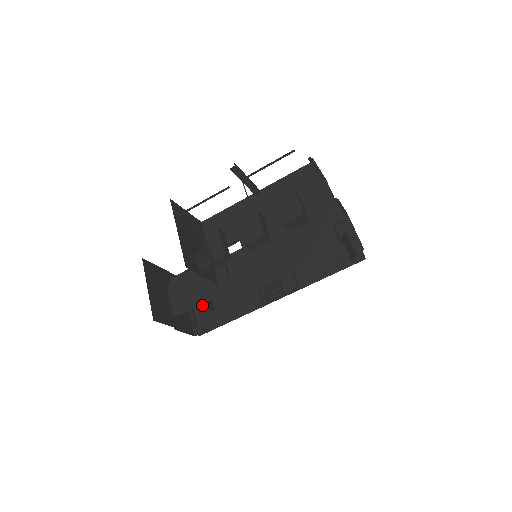
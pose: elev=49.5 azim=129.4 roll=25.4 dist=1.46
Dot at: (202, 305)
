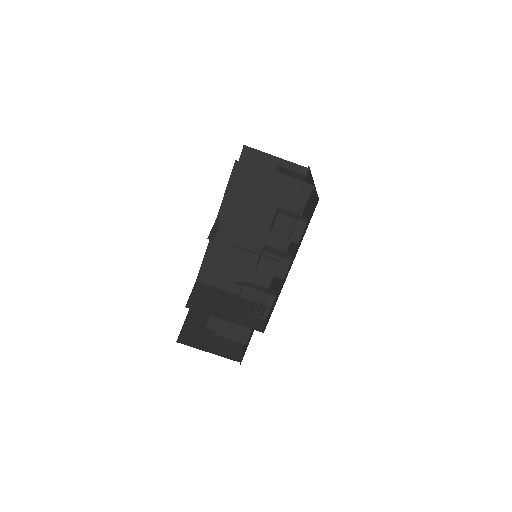
Dot at: occluded
